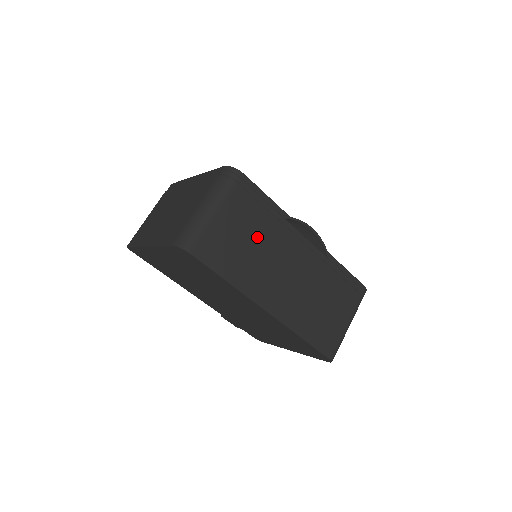
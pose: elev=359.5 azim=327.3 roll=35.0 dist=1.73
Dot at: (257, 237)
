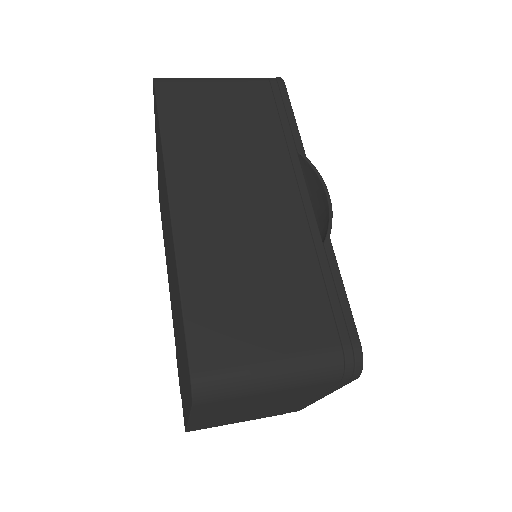
Dot at: (242, 134)
